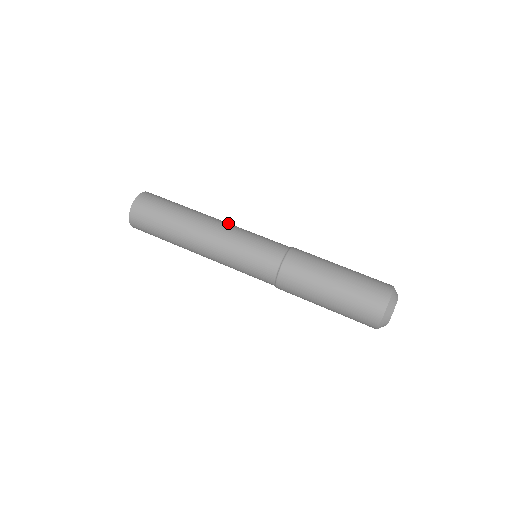
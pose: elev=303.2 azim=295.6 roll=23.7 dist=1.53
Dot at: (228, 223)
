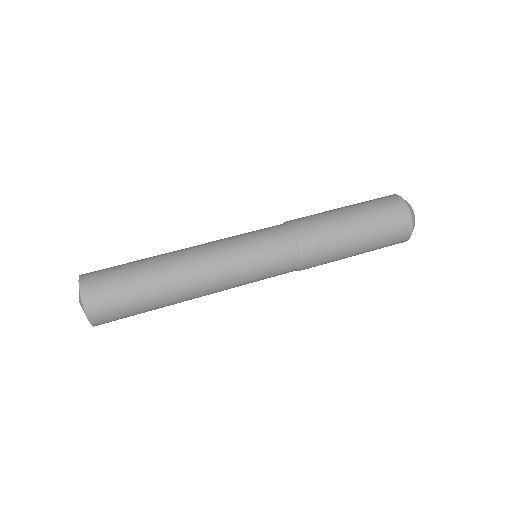
Dot at: occluded
